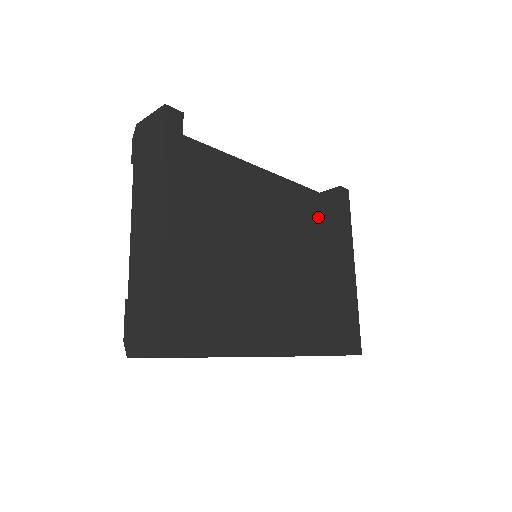
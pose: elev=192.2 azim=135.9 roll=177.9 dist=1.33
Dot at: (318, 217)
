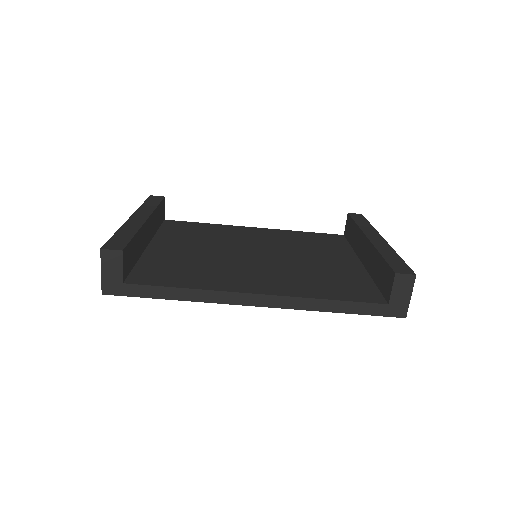
Dot at: (344, 243)
